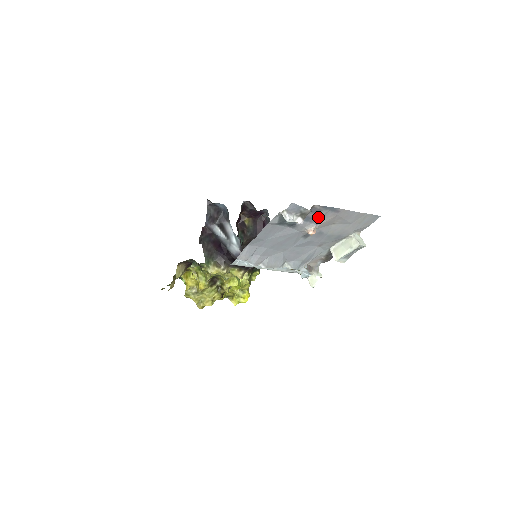
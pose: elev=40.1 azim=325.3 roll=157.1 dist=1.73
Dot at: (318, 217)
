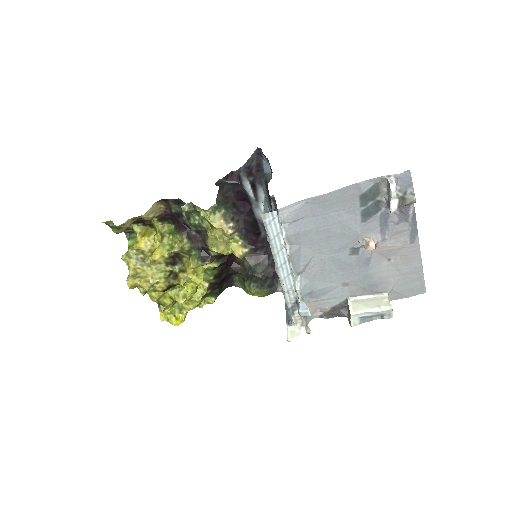
Dot at: (393, 230)
